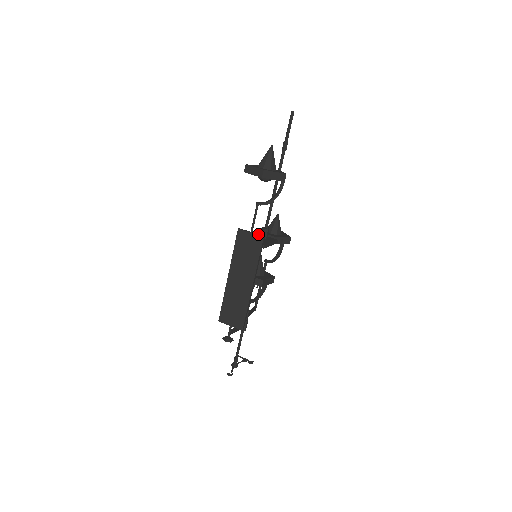
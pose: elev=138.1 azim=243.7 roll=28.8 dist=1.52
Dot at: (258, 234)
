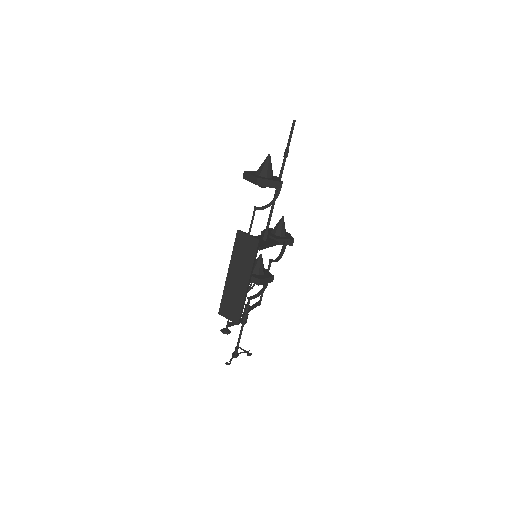
Dot at: occluded
